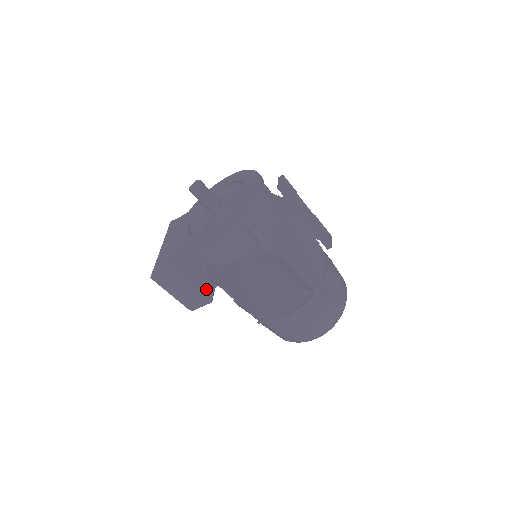
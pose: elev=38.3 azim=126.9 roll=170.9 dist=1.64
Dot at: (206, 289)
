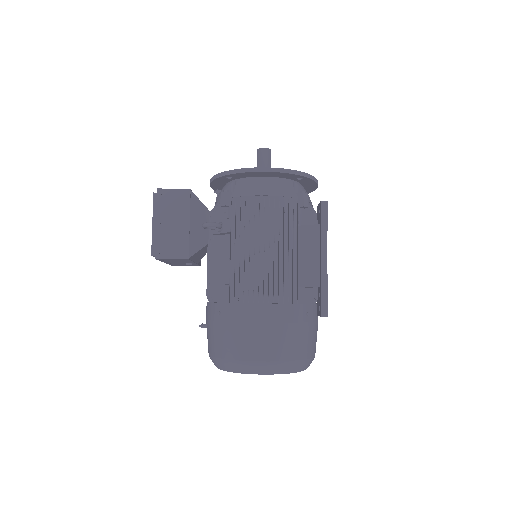
Dot at: (208, 227)
